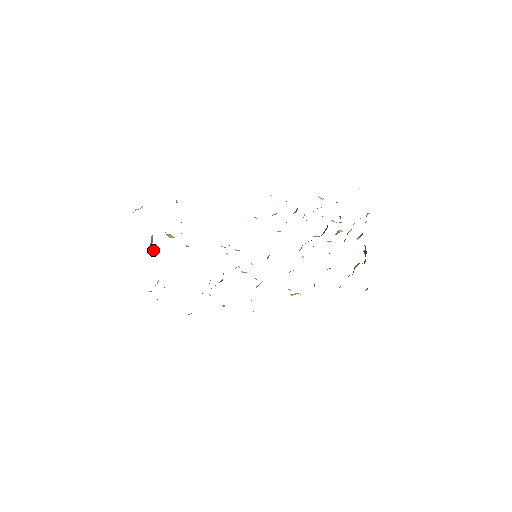
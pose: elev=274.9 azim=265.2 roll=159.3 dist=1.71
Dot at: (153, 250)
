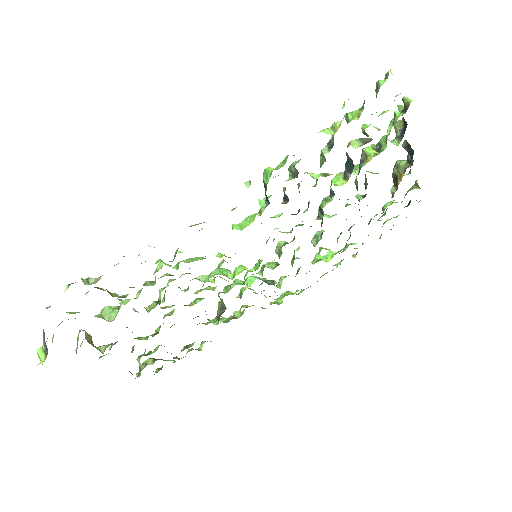
Dot at: (103, 347)
